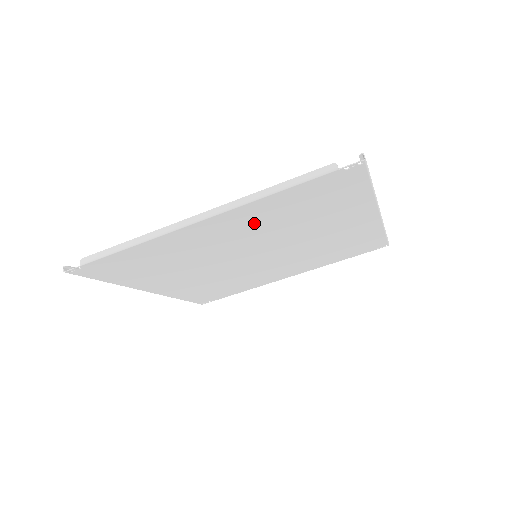
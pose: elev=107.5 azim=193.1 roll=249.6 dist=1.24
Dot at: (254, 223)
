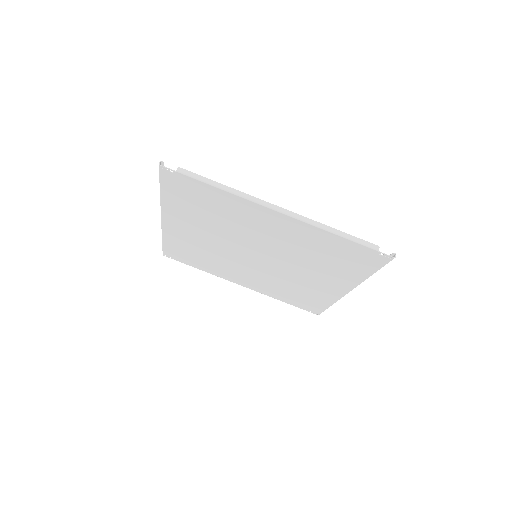
Dot at: (296, 238)
